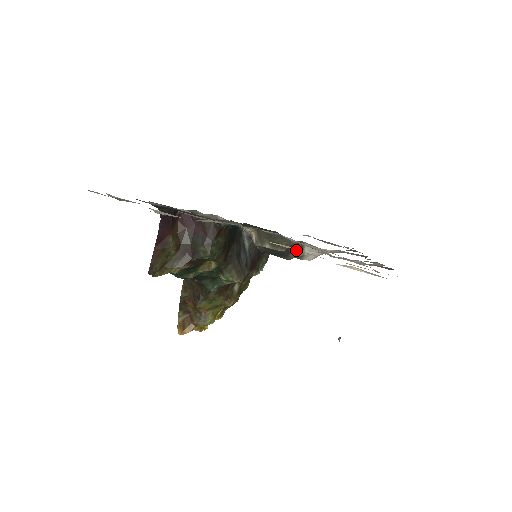
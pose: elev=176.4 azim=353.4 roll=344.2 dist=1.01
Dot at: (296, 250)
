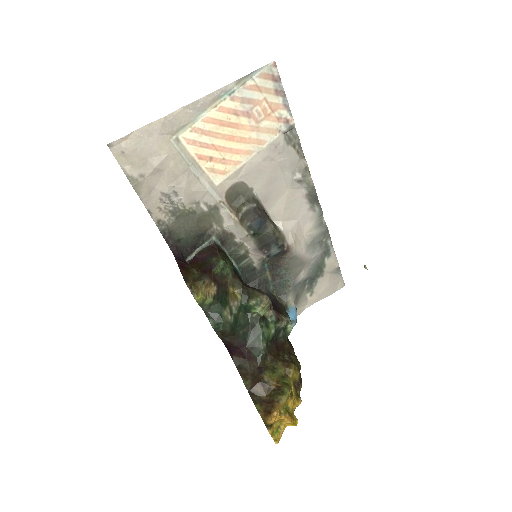
Dot at: (224, 109)
